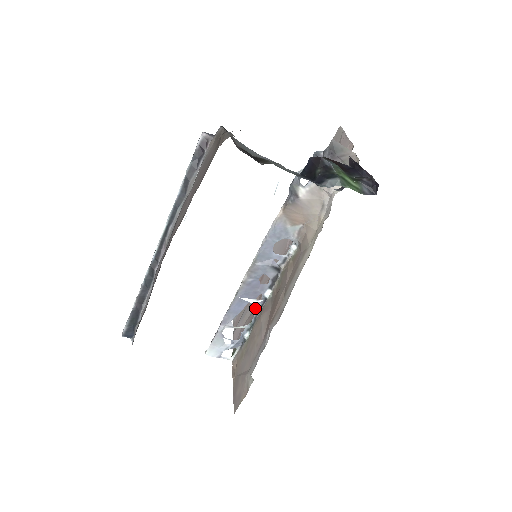
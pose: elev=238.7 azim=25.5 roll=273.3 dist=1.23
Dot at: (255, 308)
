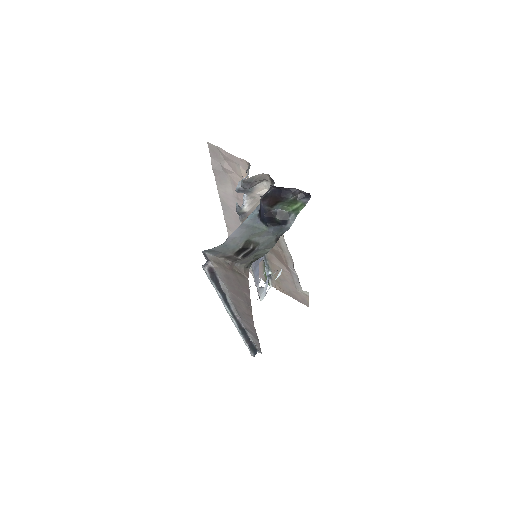
Dot at: occluded
